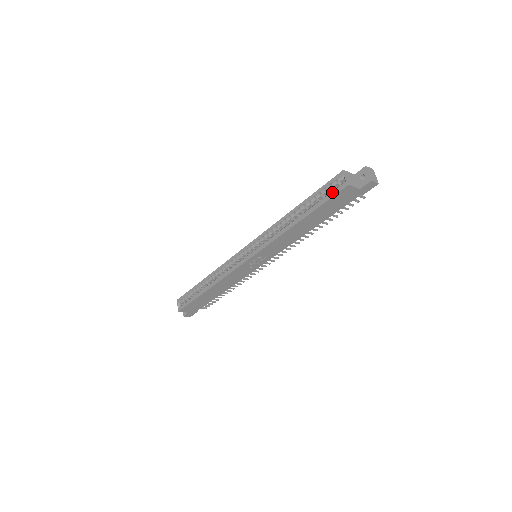
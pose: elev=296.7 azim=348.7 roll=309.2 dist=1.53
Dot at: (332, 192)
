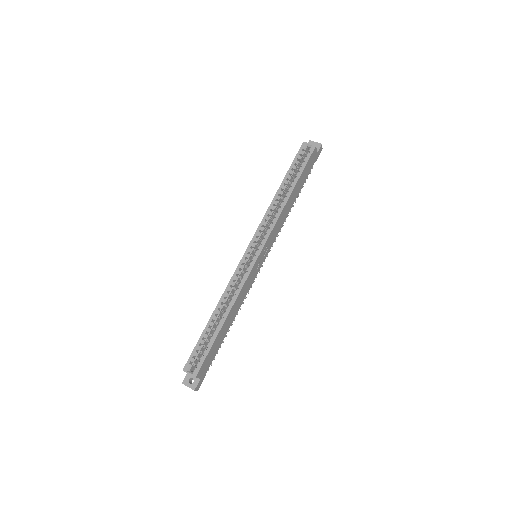
Dot at: (305, 158)
